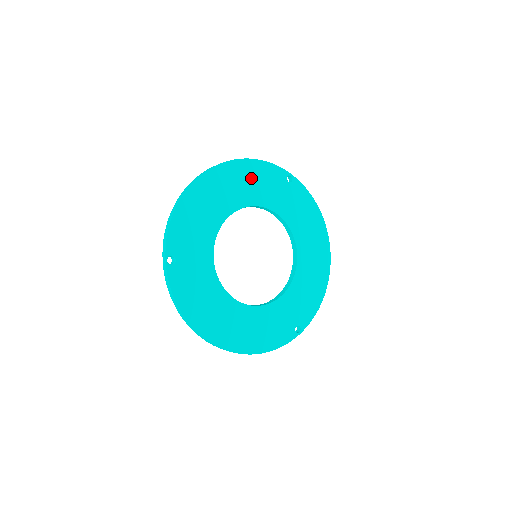
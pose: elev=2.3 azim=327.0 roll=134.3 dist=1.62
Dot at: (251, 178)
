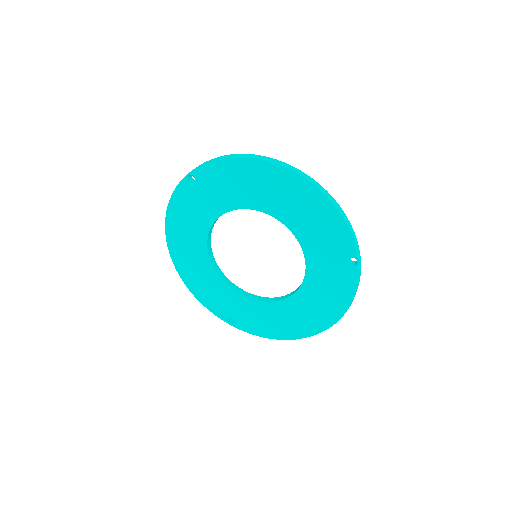
Dot at: (316, 217)
